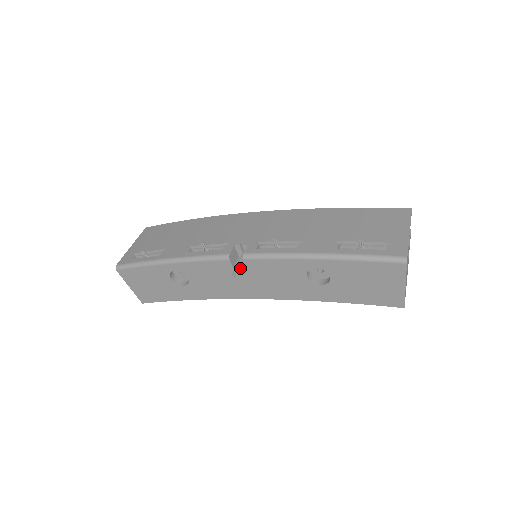
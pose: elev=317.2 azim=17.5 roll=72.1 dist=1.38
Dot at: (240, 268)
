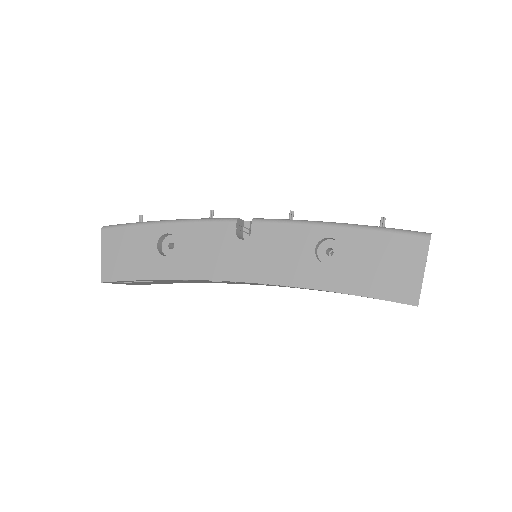
Dot at: (242, 239)
